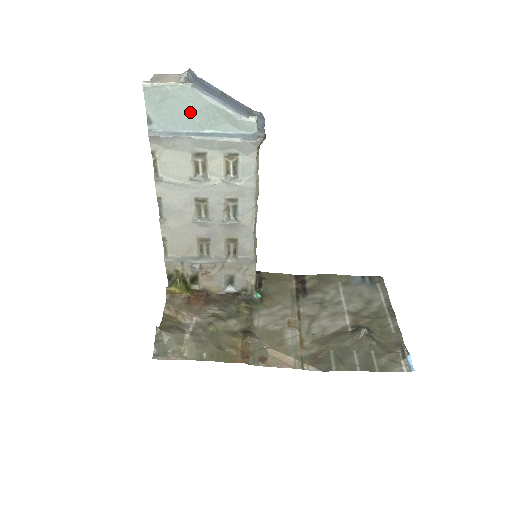
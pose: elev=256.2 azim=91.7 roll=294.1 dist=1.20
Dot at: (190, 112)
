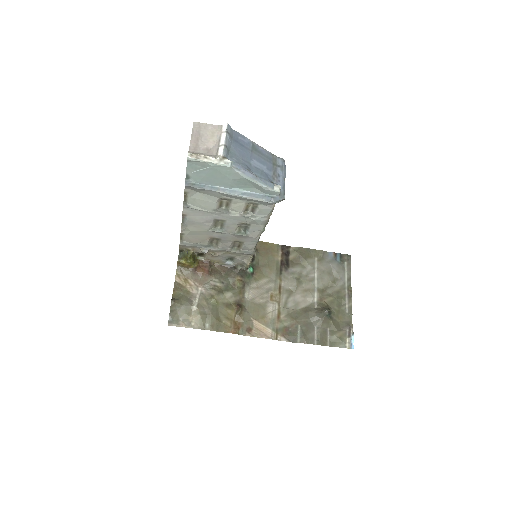
Dot at: (225, 178)
